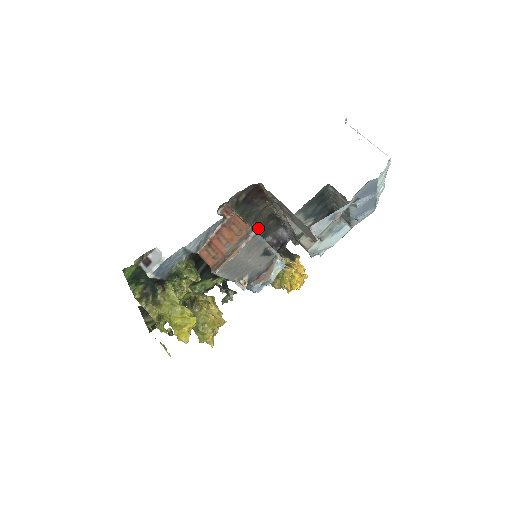
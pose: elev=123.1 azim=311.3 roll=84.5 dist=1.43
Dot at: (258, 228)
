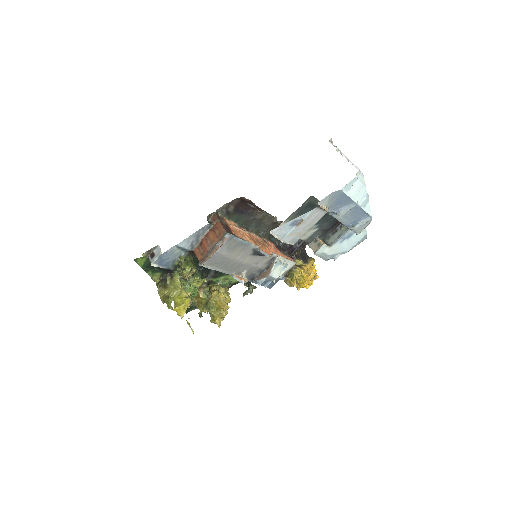
Dot at: (264, 233)
